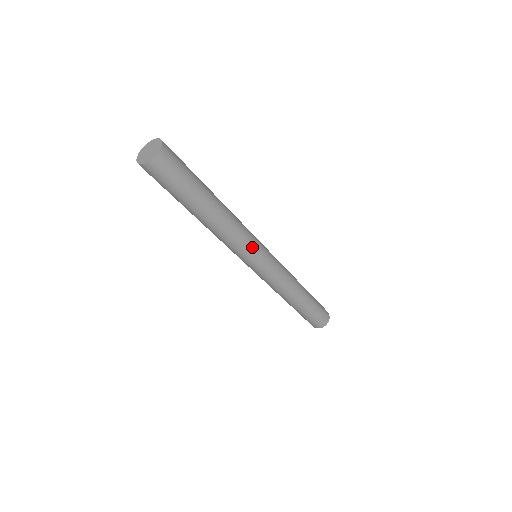
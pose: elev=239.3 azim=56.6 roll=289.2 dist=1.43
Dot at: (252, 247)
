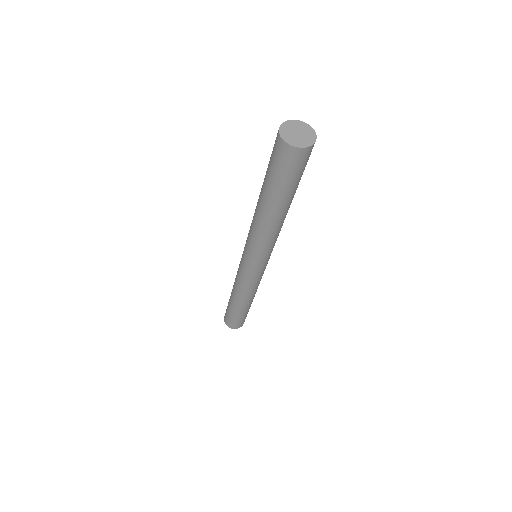
Dot at: (269, 253)
